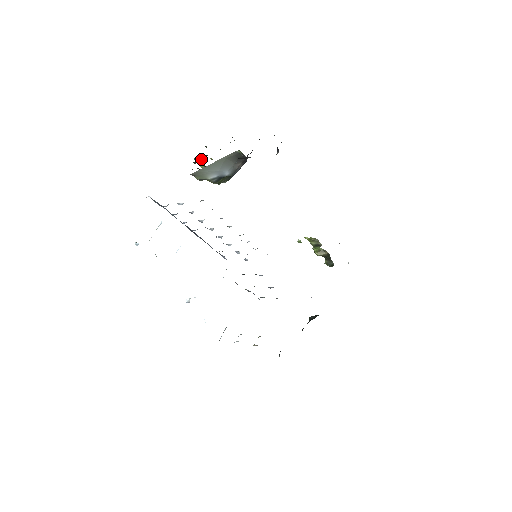
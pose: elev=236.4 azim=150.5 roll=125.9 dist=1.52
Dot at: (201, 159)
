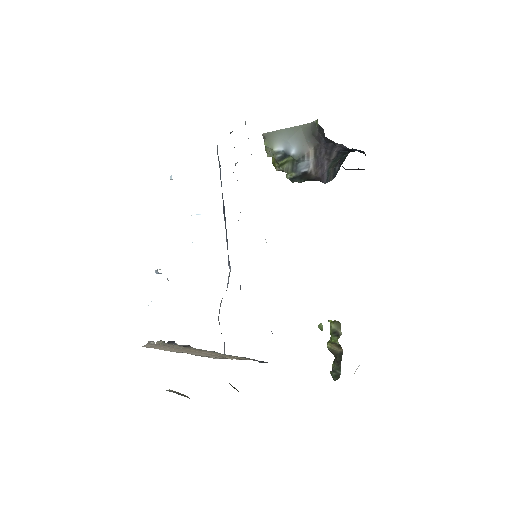
Dot at: occluded
